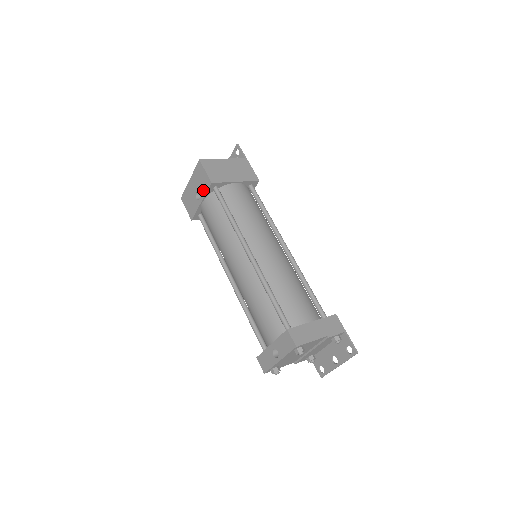
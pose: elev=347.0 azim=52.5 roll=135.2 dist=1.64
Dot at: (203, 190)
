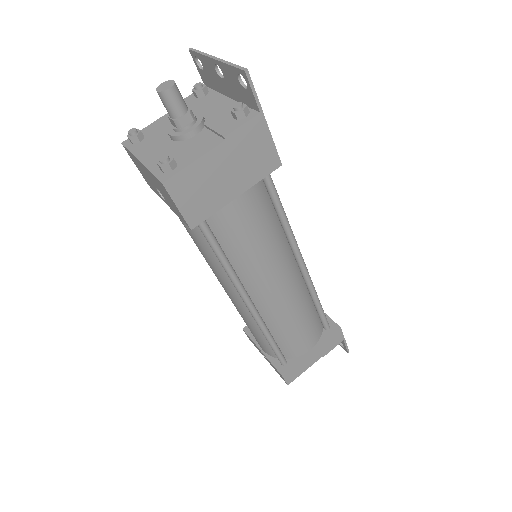
Dot at: (172, 209)
